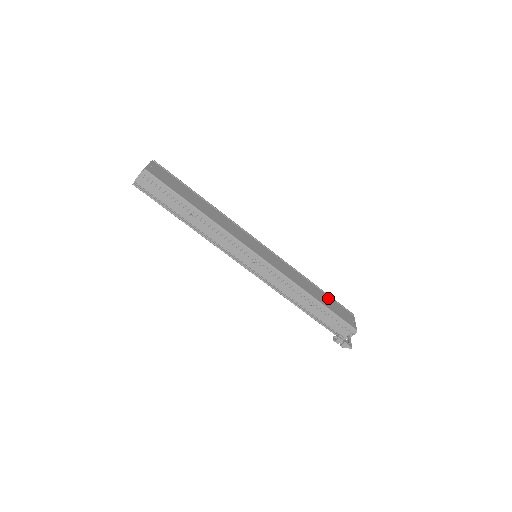
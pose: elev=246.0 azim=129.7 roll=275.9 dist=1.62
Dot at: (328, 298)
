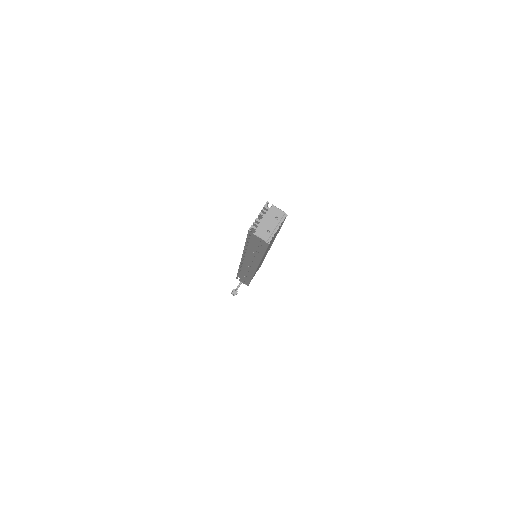
Dot at: occluded
